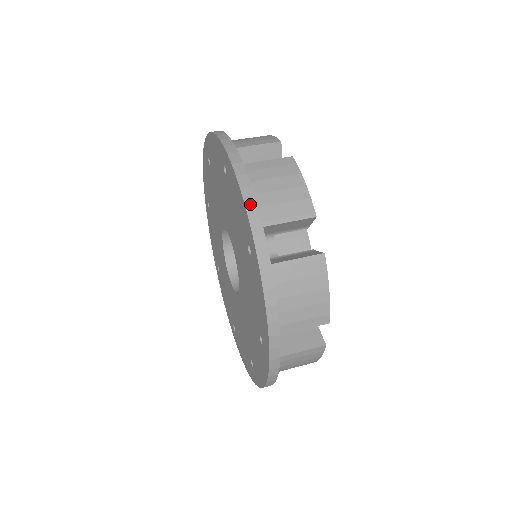
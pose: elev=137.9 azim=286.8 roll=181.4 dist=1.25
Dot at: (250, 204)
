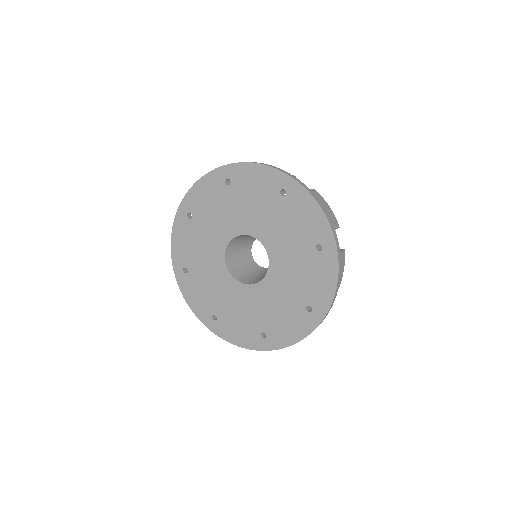
Dot at: (271, 166)
